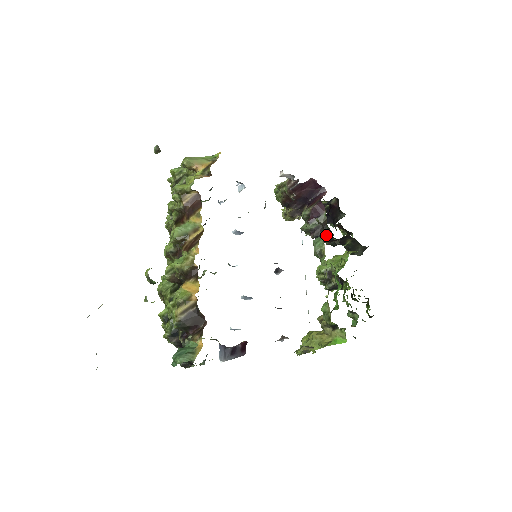
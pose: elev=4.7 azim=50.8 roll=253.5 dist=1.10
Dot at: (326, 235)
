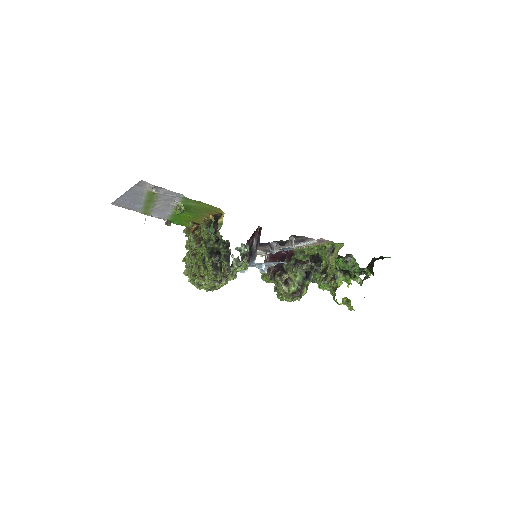
Dot at: occluded
